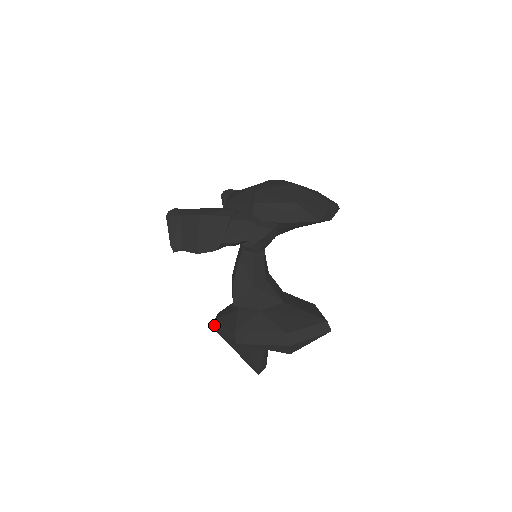
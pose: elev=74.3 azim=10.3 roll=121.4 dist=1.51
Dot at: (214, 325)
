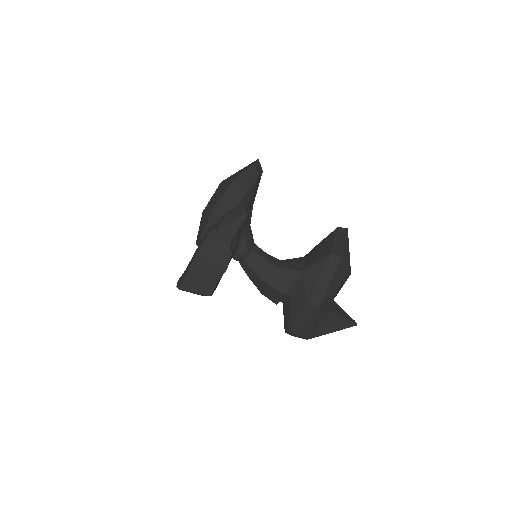
Dot at: (293, 333)
